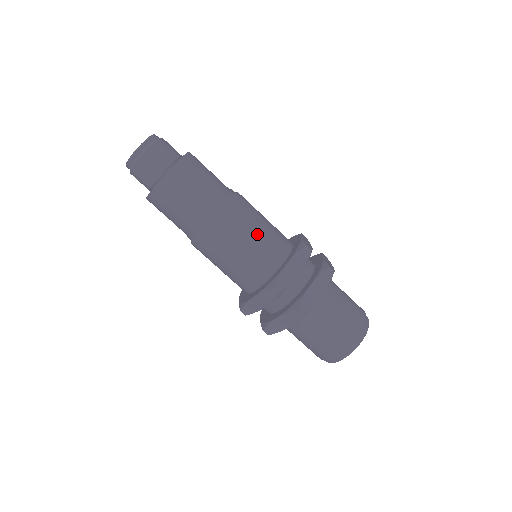
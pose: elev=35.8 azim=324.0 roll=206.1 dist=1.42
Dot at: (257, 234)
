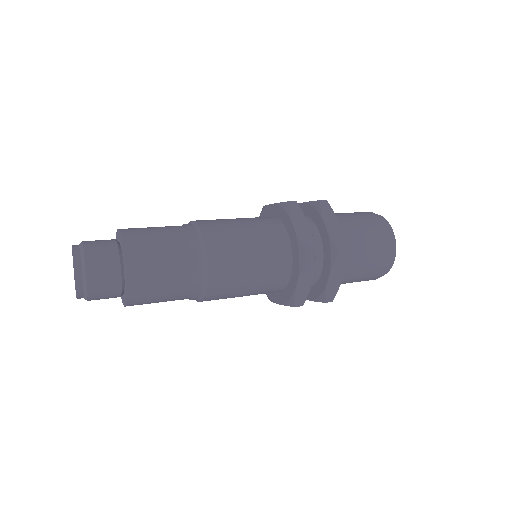
Dot at: (246, 232)
